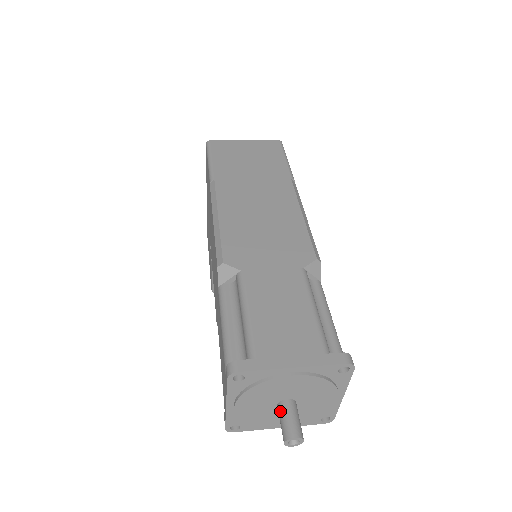
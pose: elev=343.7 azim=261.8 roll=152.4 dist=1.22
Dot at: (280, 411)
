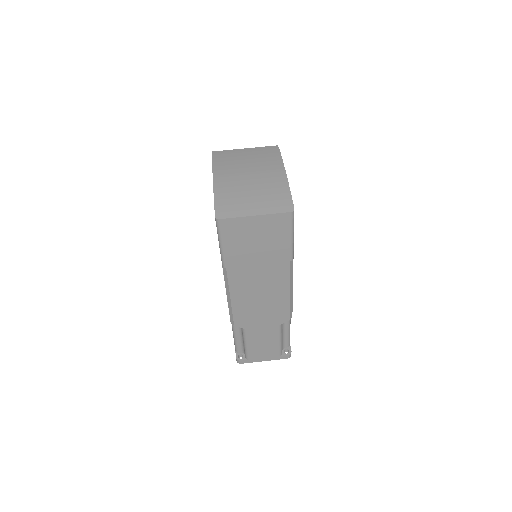
Dot at: occluded
